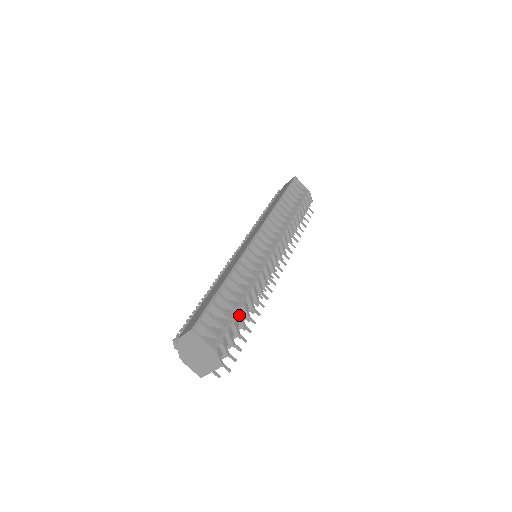
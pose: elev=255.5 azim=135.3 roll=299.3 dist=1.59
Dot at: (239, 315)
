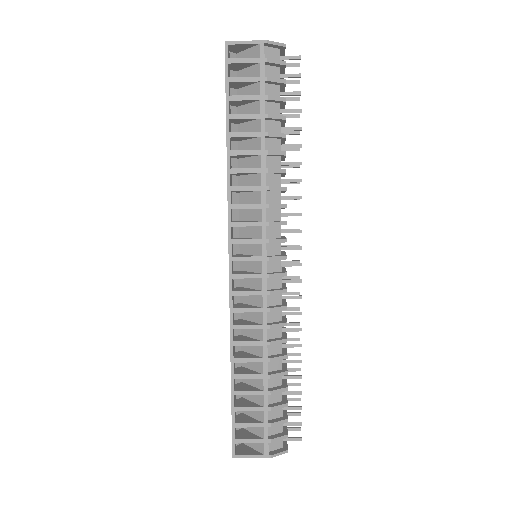
Dot at: (271, 394)
